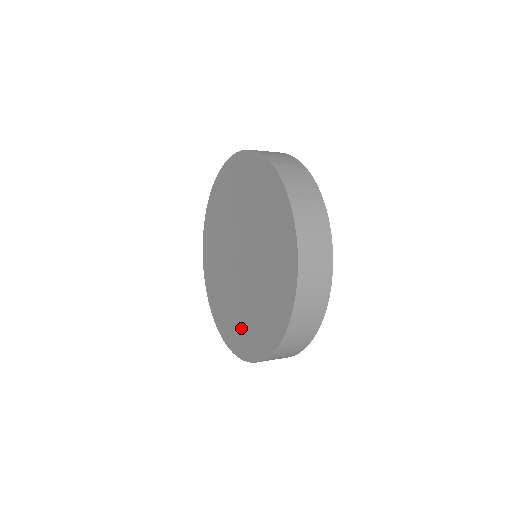
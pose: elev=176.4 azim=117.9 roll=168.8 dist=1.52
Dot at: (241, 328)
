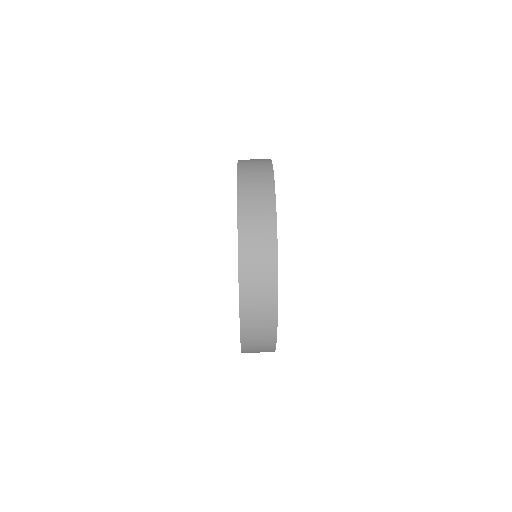
Dot at: occluded
